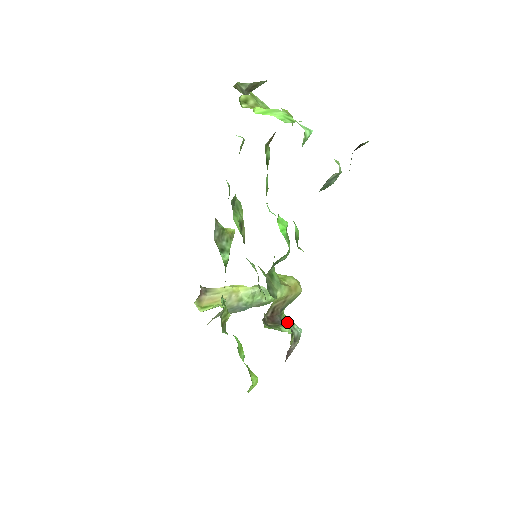
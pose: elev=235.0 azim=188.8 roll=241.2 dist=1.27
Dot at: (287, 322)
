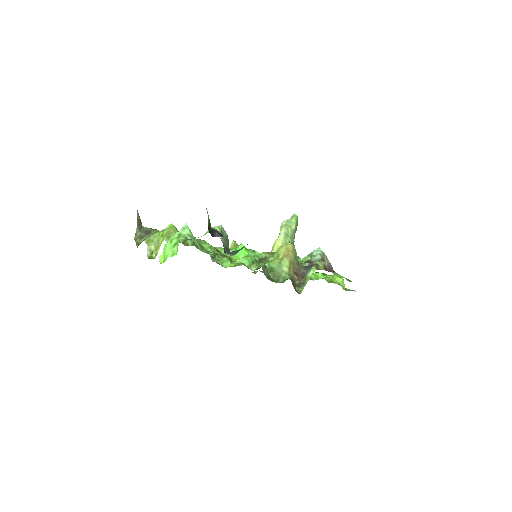
Dot at: (308, 260)
